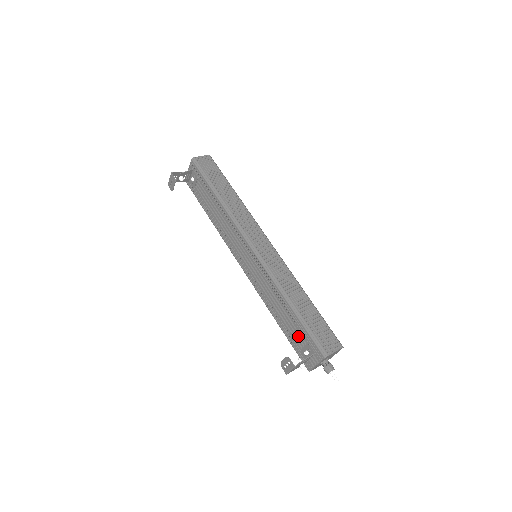
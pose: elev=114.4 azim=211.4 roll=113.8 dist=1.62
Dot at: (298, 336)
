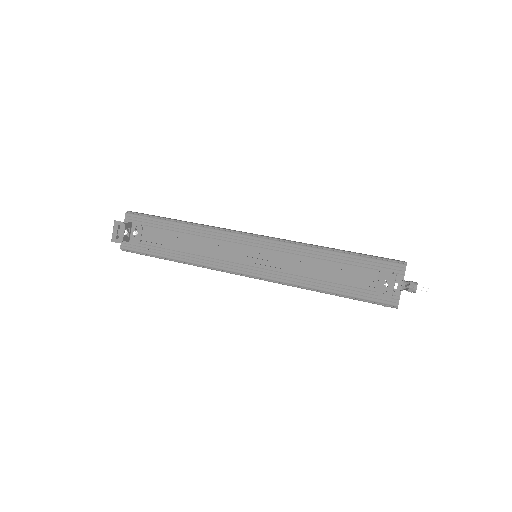
Dot at: (362, 276)
